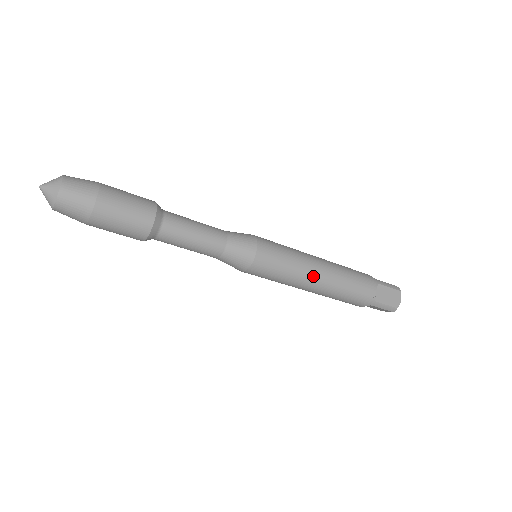
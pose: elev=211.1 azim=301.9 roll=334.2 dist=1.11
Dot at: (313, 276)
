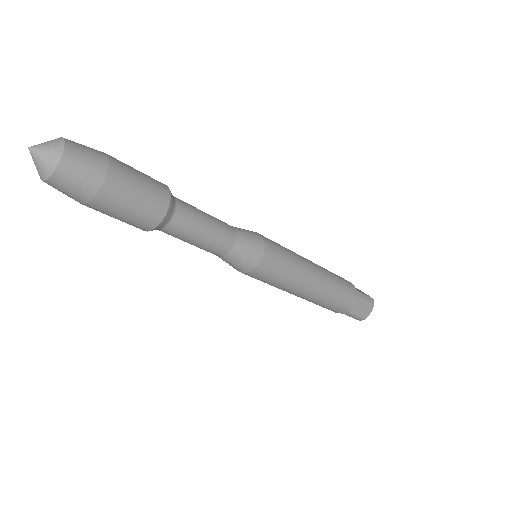
Dot at: (305, 288)
